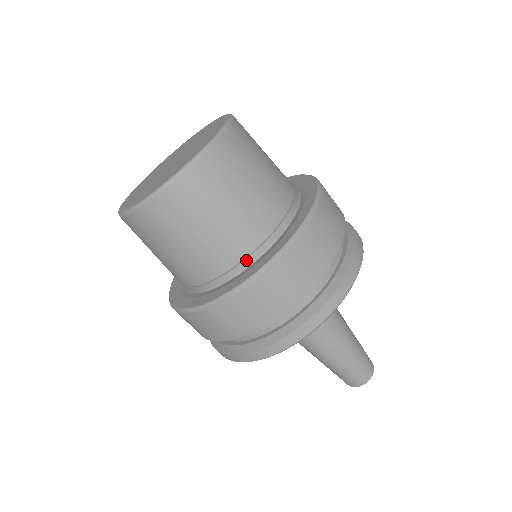
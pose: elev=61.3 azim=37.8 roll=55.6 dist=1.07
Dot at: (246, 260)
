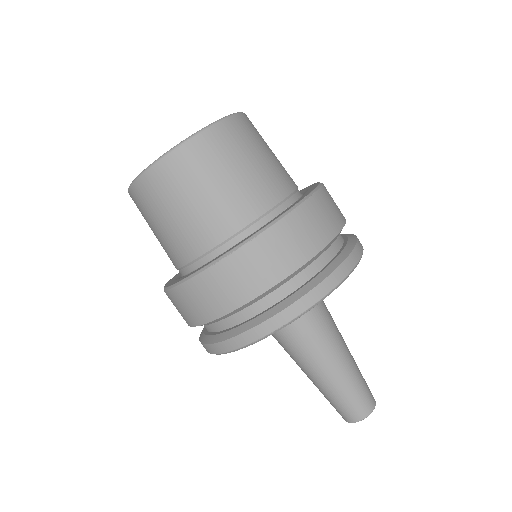
Dot at: (233, 239)
